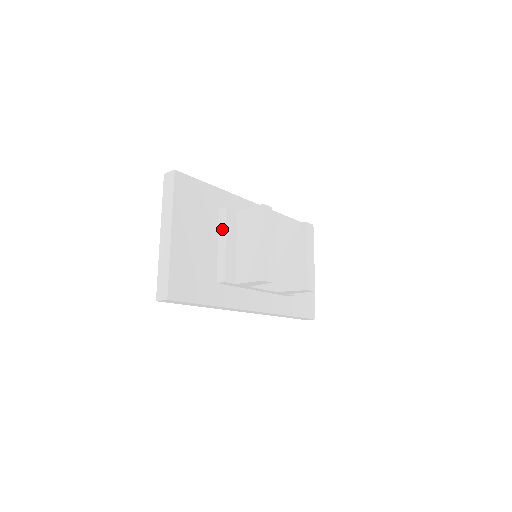
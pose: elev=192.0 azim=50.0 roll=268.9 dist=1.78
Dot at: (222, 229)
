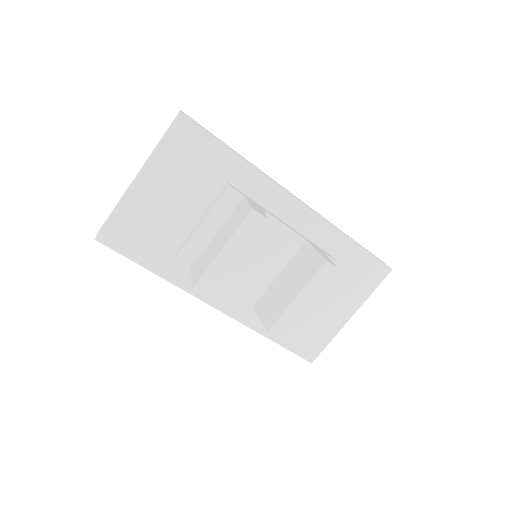
Dot at: (211, 205)
